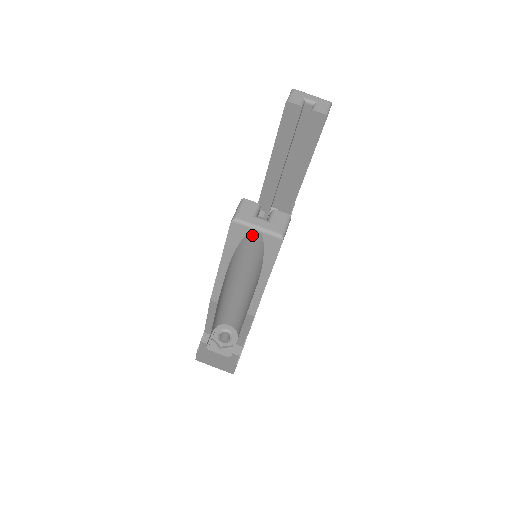
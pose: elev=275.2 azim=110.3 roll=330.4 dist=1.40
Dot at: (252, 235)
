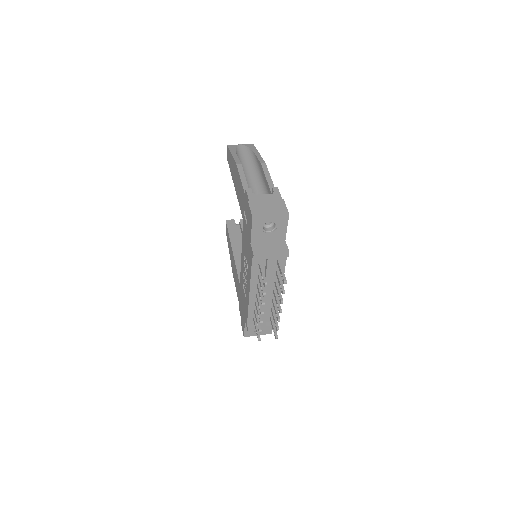
Dot at: (239, 147)
